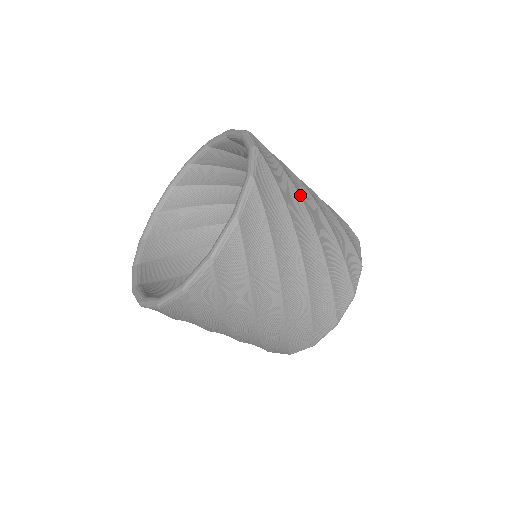
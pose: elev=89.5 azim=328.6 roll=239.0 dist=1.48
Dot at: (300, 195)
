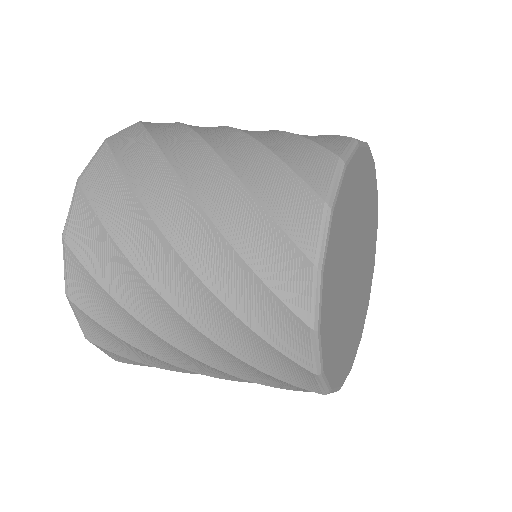
Dot at: occluded
